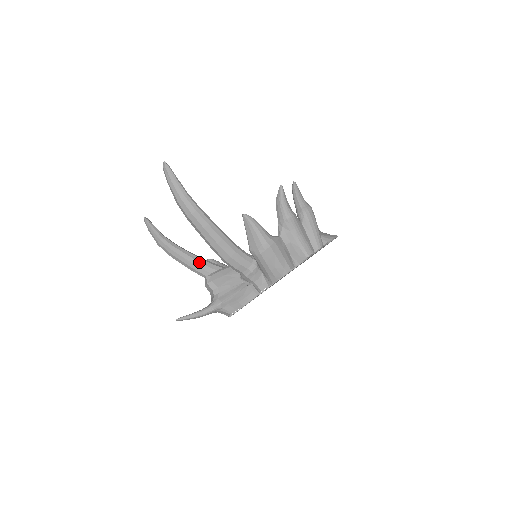
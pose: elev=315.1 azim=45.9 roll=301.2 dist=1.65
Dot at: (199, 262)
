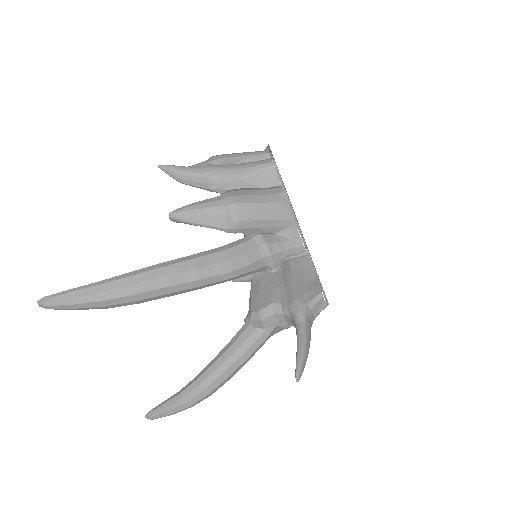
Dot at: (234, 343)
